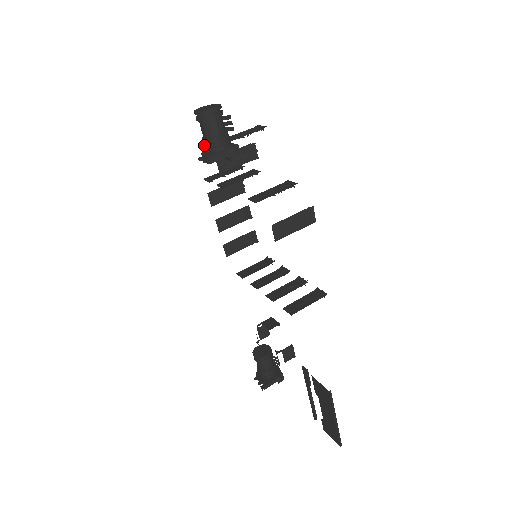
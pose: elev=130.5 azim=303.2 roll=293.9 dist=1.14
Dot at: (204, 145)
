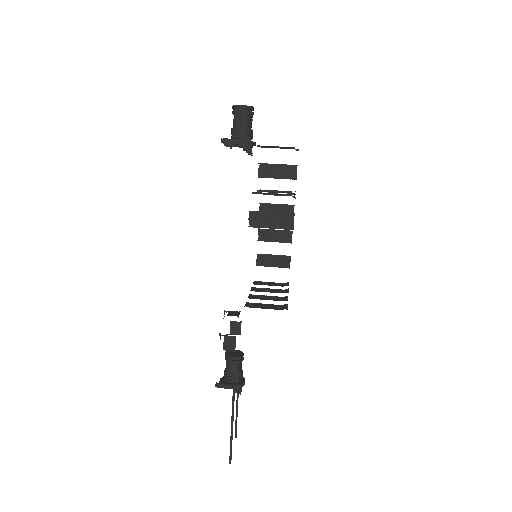
Dot at: (231, 133)
